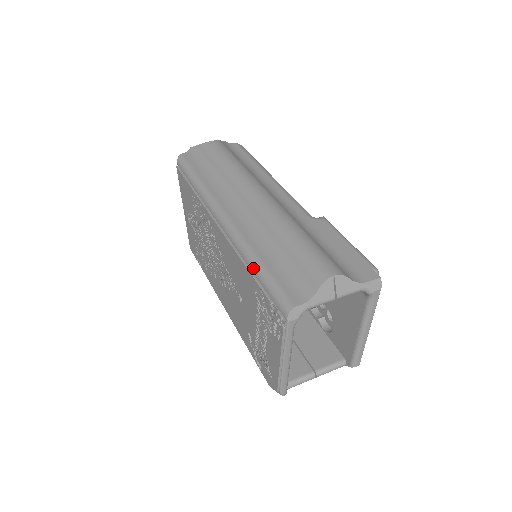
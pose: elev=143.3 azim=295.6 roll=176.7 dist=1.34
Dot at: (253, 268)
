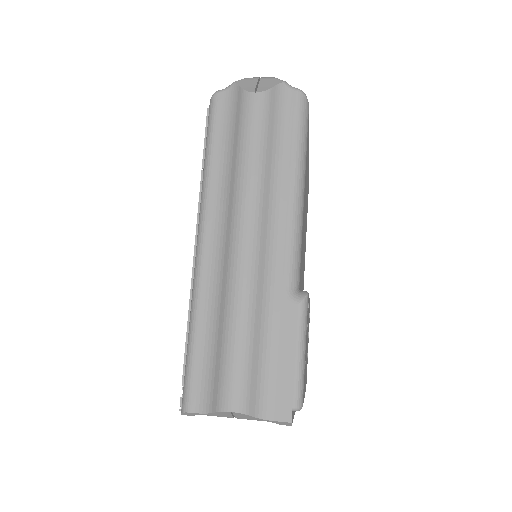
Dot at: (188, 337)
